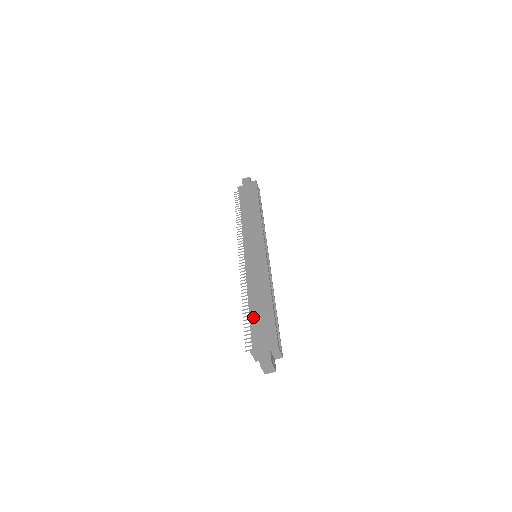
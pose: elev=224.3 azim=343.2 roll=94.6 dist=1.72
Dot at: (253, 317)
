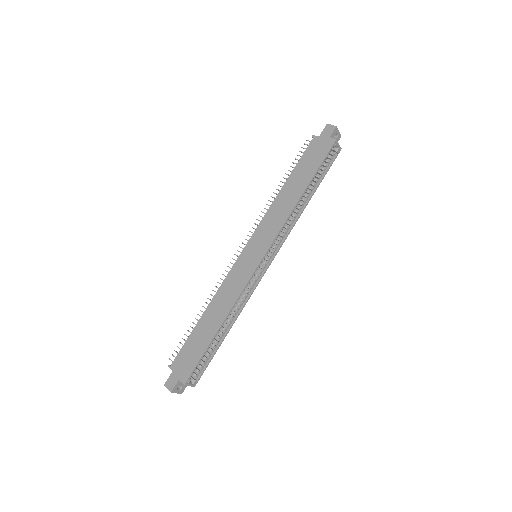
Dot at: (194, 333)
